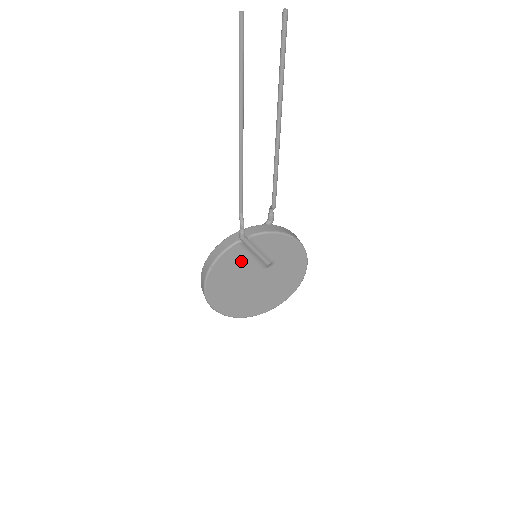
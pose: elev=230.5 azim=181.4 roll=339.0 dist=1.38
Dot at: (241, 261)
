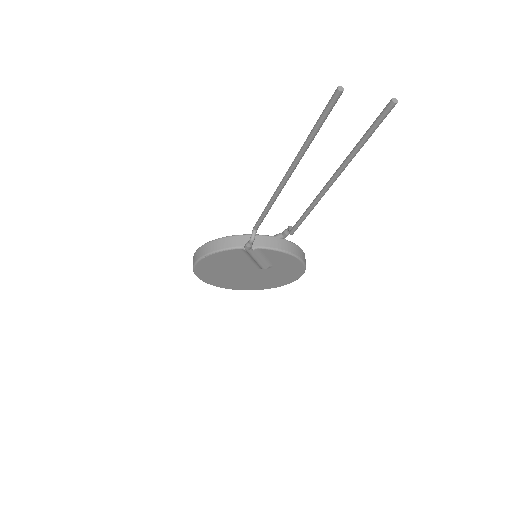
Dot at: (239, 259)
